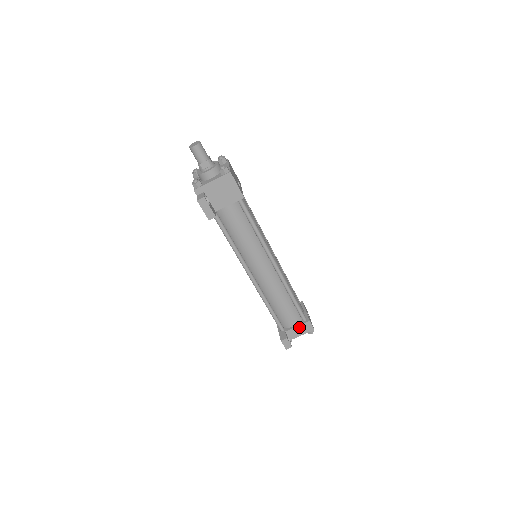
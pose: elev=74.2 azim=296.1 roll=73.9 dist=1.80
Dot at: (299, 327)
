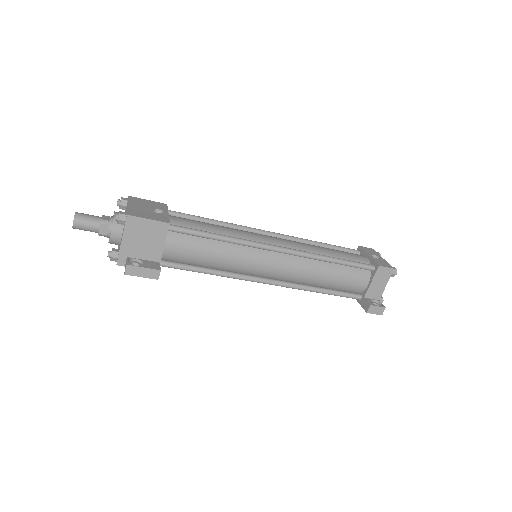
Dot at: (374, 281)
